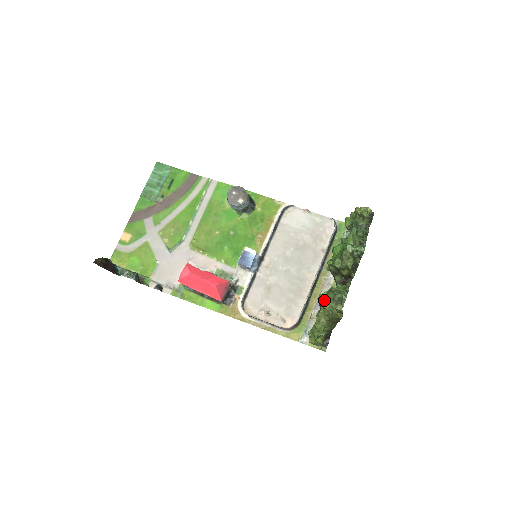
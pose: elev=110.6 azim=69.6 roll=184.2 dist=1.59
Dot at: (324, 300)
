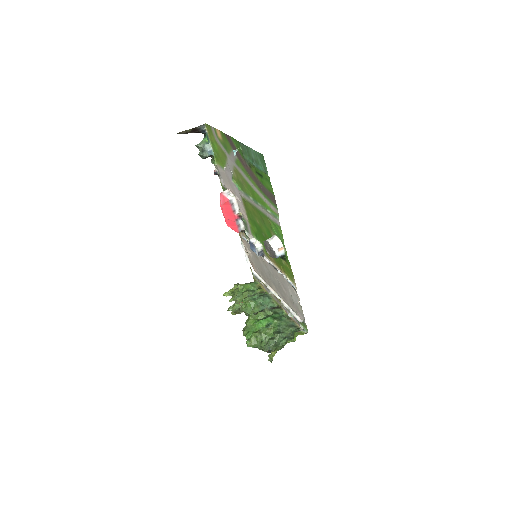
Dot at: (244, 303)
